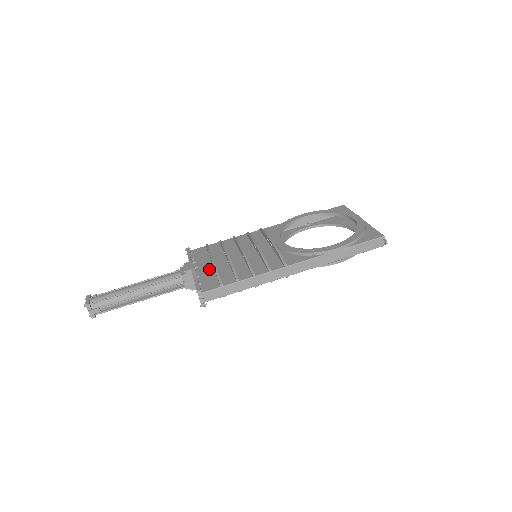
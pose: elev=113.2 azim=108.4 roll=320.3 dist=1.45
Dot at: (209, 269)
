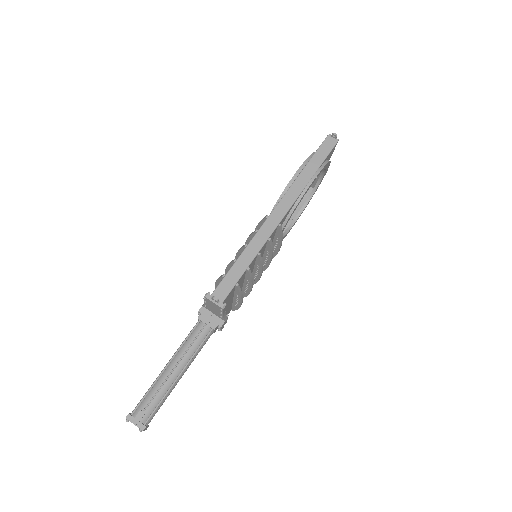
Dot at: occluded
